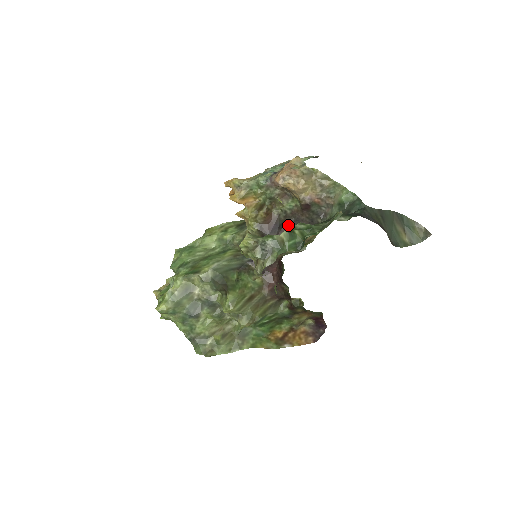
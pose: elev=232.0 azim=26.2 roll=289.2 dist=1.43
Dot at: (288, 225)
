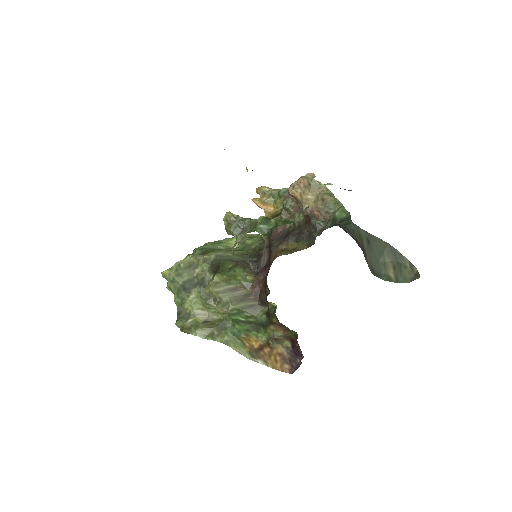
Dot at: (292, 236)
